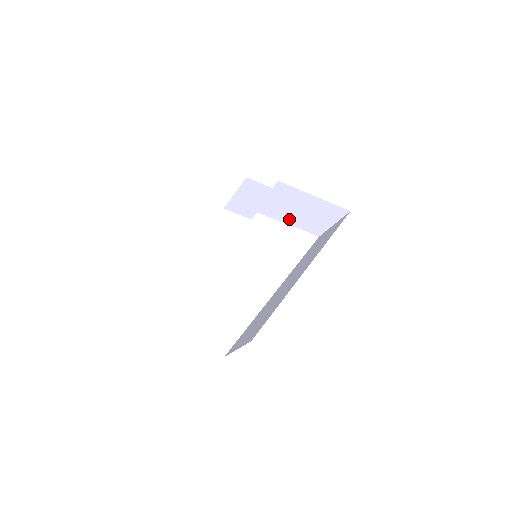
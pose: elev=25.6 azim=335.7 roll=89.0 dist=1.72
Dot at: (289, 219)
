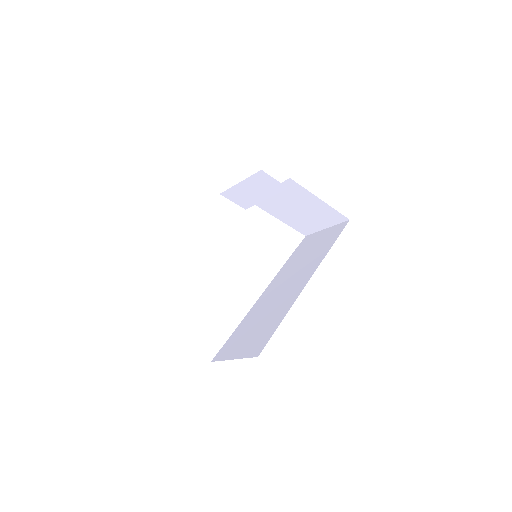
Dot at: (283, 215)
